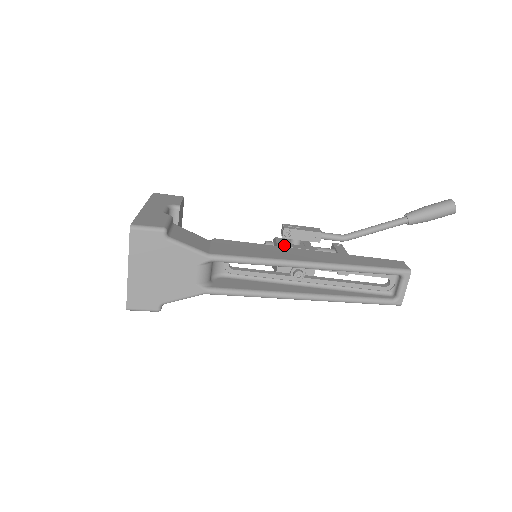
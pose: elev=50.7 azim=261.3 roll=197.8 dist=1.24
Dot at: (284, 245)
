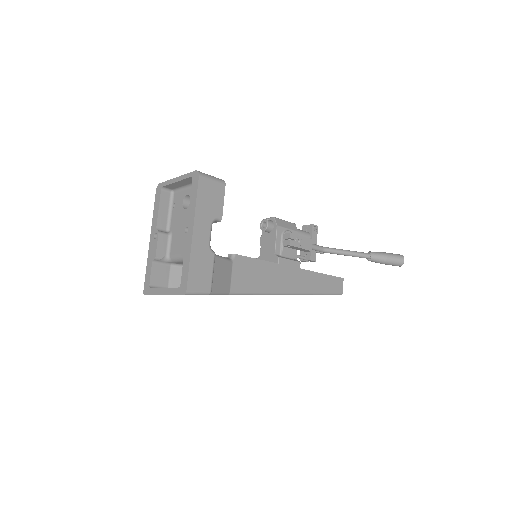
Dot at: (281, 261)
